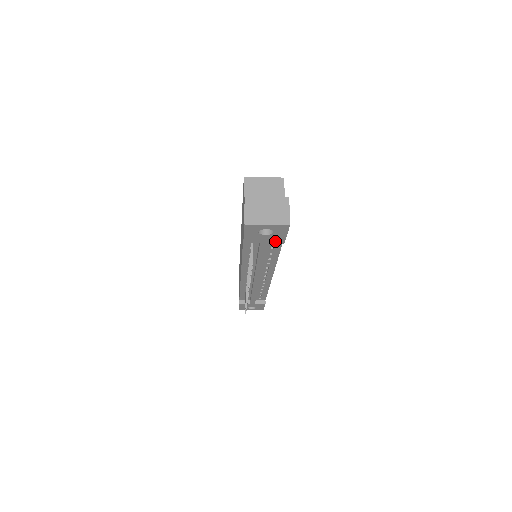
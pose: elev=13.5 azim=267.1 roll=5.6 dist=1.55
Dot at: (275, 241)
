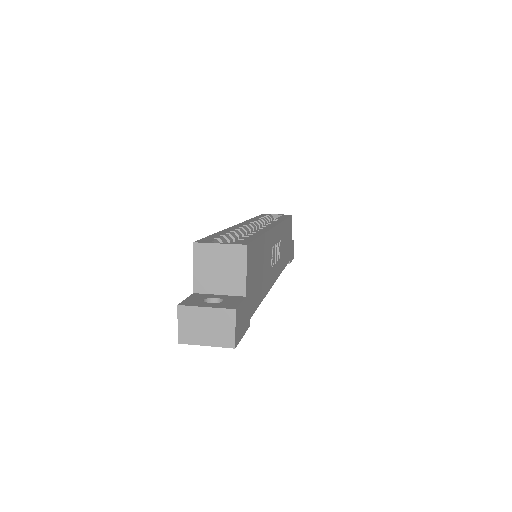
Dot at: occluded
